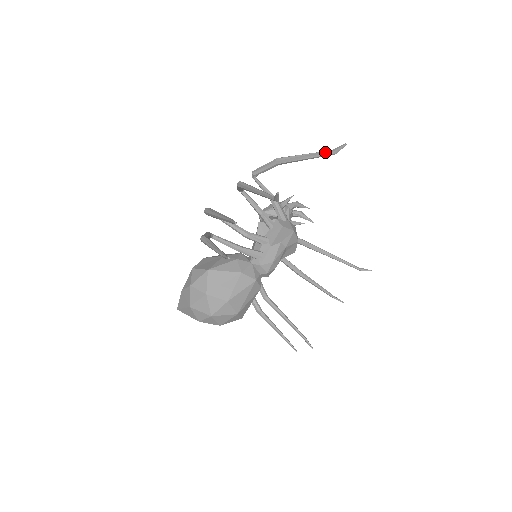
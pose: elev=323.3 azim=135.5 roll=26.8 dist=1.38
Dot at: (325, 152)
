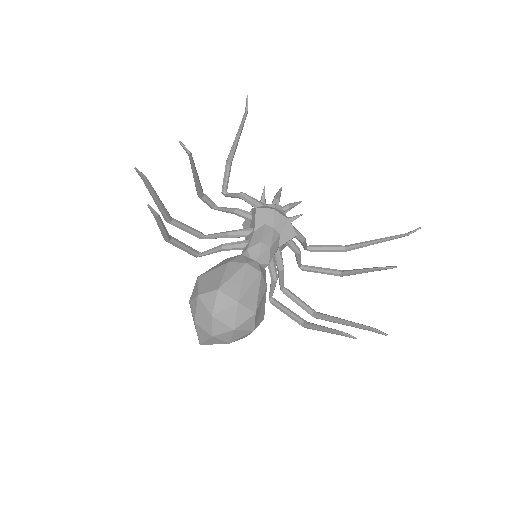
Dot at: (242, 118)
